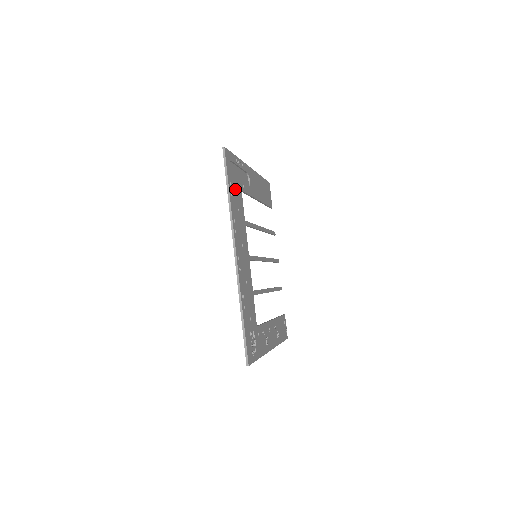
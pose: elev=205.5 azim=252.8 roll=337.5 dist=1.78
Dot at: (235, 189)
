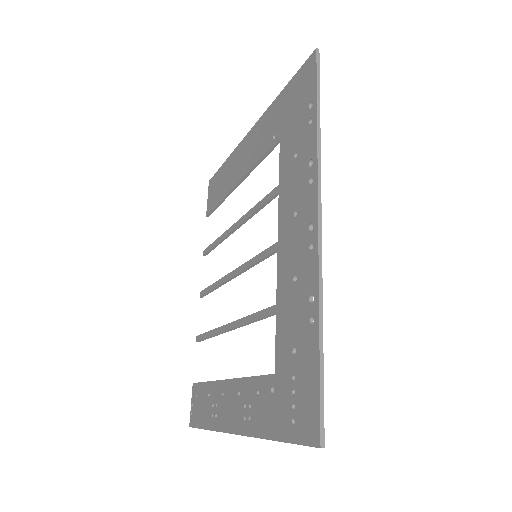
Dot at: (300, 124)
